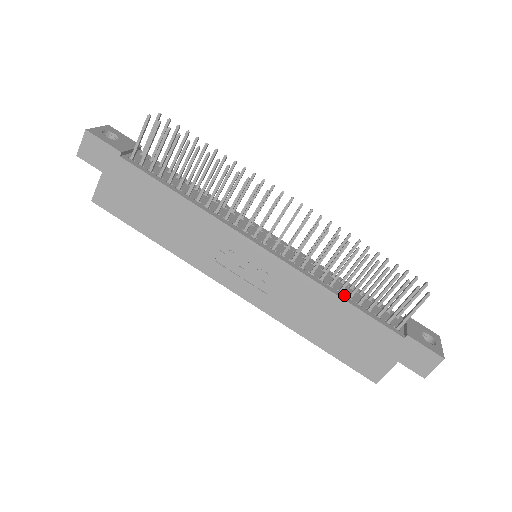
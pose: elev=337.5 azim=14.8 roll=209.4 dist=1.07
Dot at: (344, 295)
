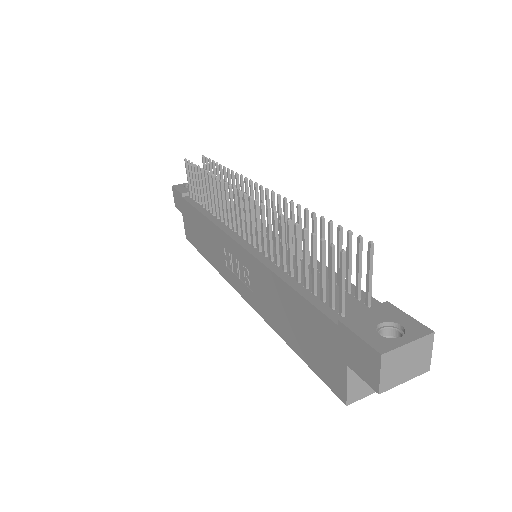
Dot at: (293, 278)
